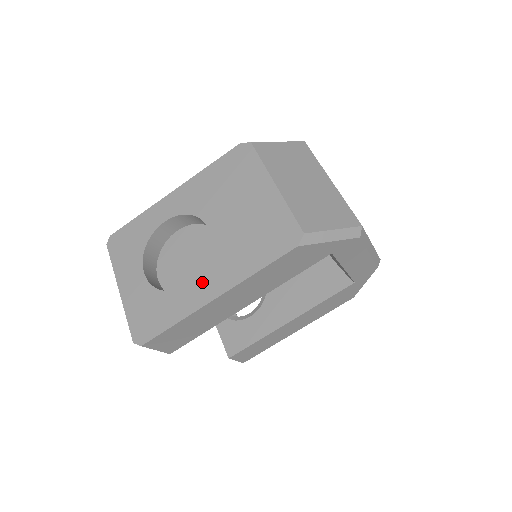
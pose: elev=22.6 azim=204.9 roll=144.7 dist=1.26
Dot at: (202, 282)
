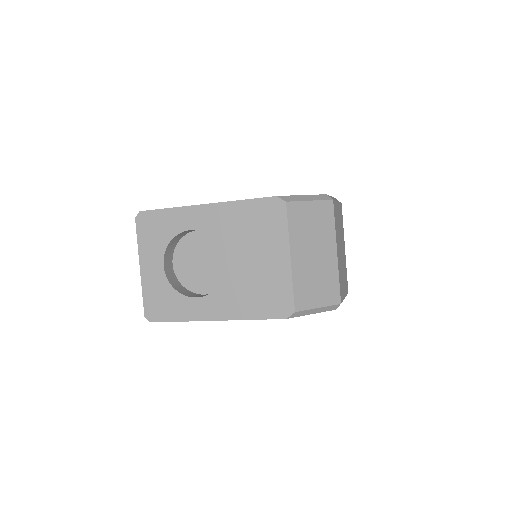
Dot at: (208, 302)
